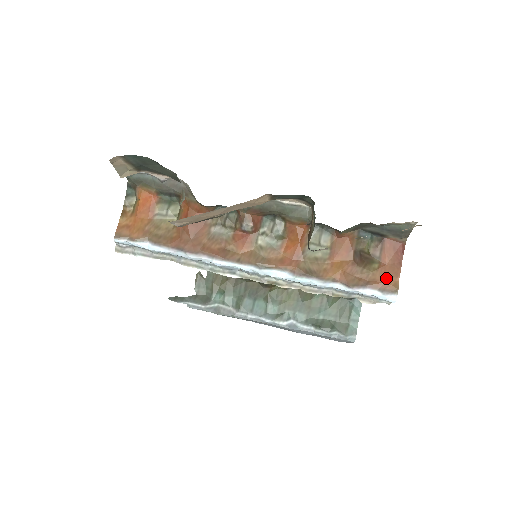
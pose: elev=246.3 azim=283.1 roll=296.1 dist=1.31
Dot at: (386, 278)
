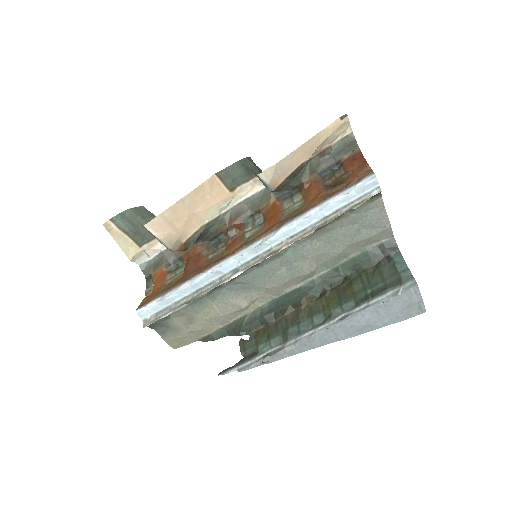
Dot at: (357, 174)
